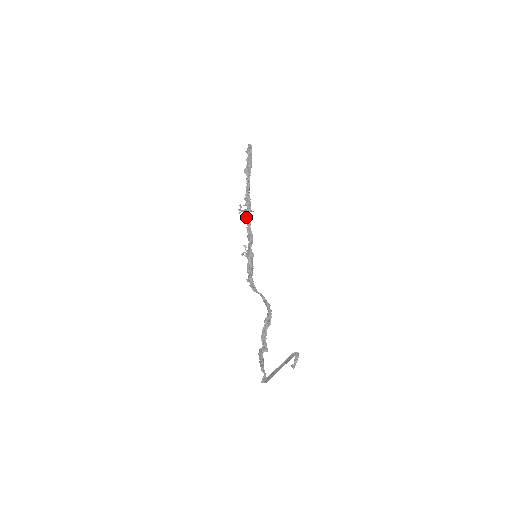
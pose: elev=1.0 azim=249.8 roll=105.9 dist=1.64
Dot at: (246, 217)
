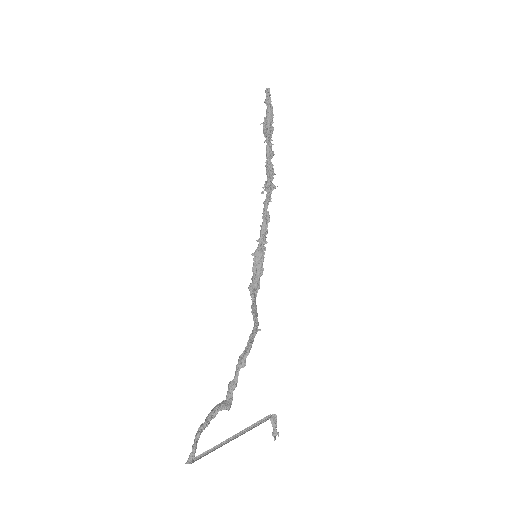
Dot at: (266, 197)
